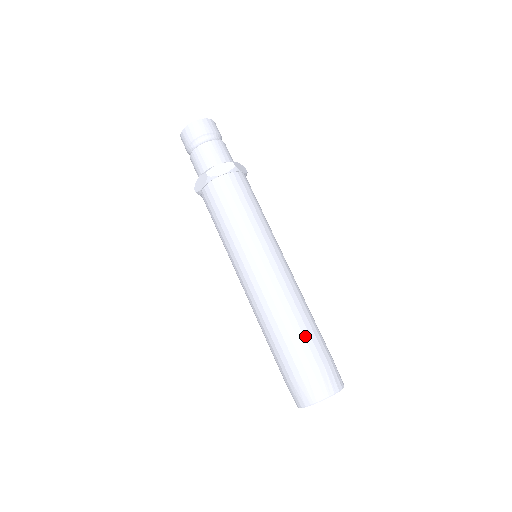
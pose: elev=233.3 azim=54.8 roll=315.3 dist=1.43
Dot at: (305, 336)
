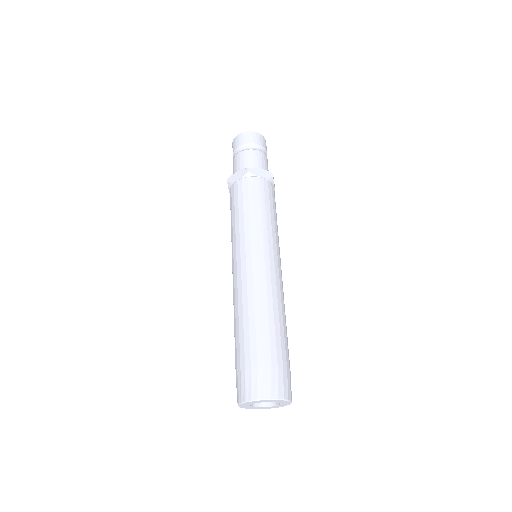
Dot at: (251, 335)
